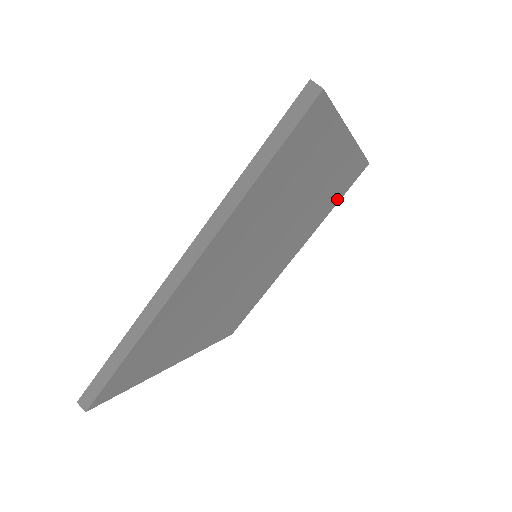
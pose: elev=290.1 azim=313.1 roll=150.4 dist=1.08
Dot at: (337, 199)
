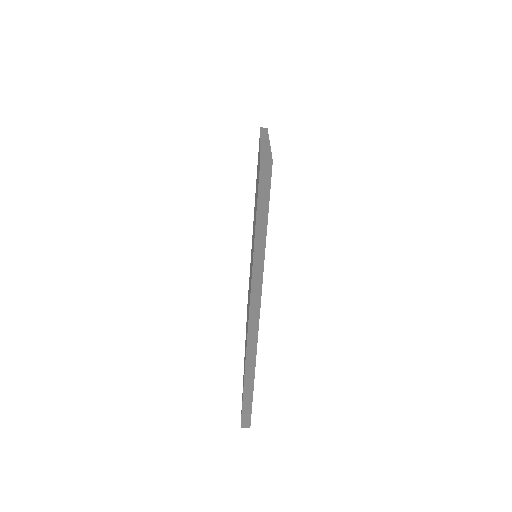
Dot at: occluded
